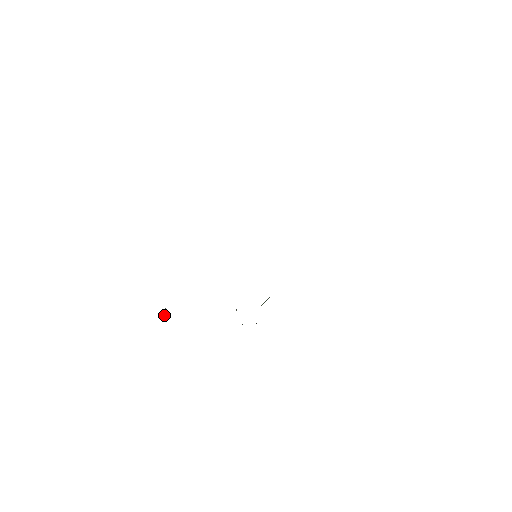
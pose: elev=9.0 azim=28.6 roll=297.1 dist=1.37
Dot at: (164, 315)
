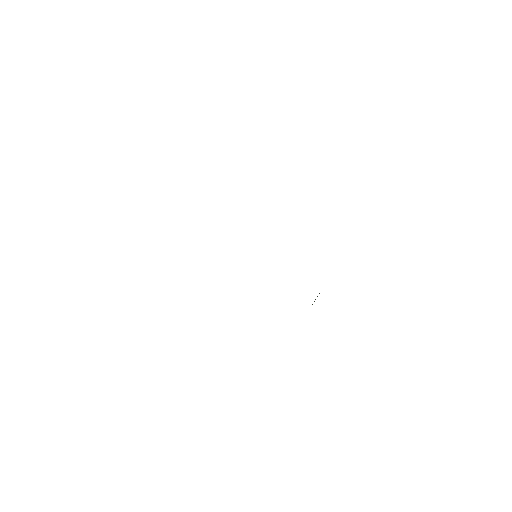
Dot at: occluded
